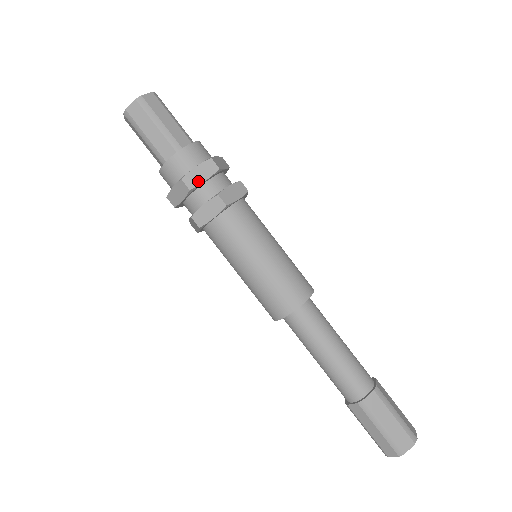
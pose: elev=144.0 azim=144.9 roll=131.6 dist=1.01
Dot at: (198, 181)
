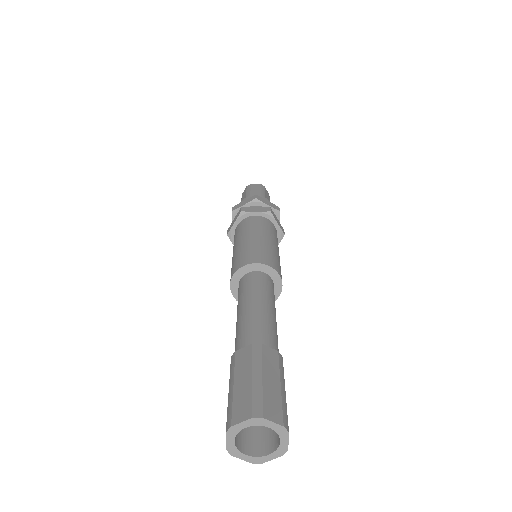
Dot at: (239, 206)
